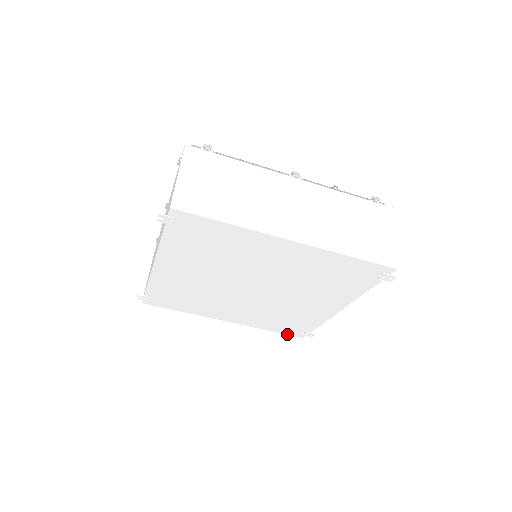
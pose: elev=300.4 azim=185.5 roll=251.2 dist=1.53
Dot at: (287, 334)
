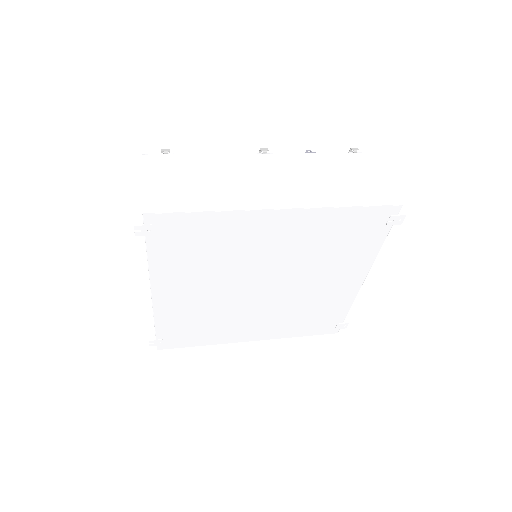
Dot at: (319, 334)
